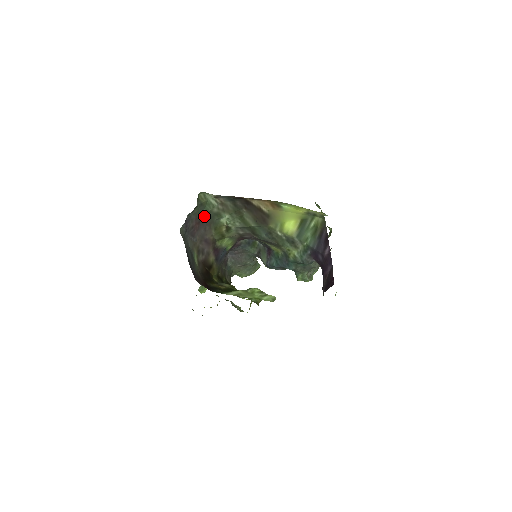
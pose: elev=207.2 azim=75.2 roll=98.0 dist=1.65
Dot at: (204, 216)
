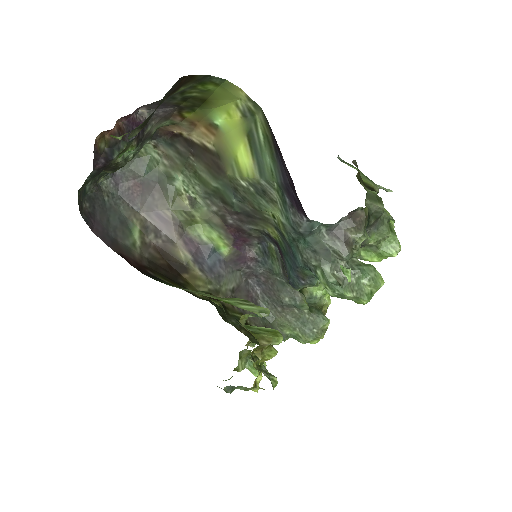
Dot at: (149, 177)
